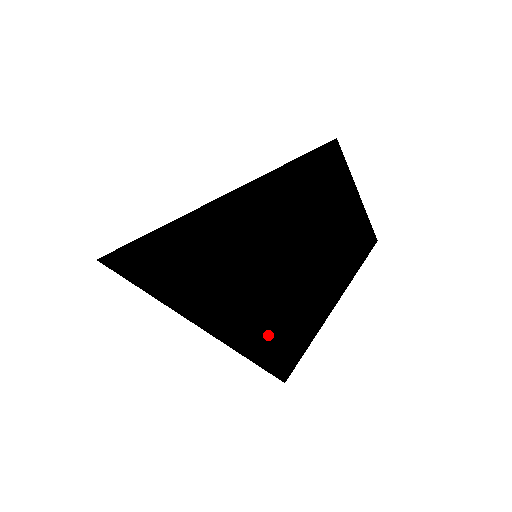
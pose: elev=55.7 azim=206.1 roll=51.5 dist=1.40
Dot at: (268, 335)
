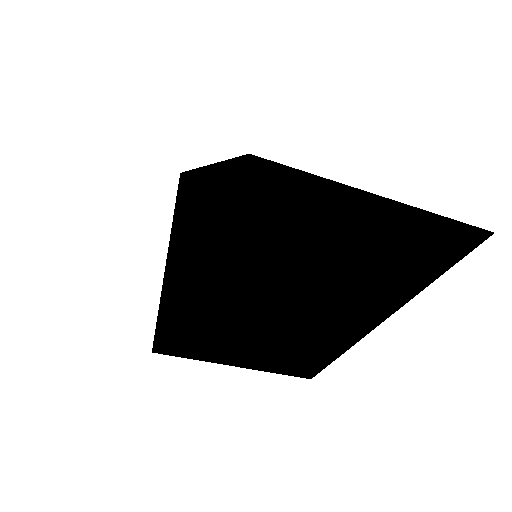
Dot at: (259, 363)
